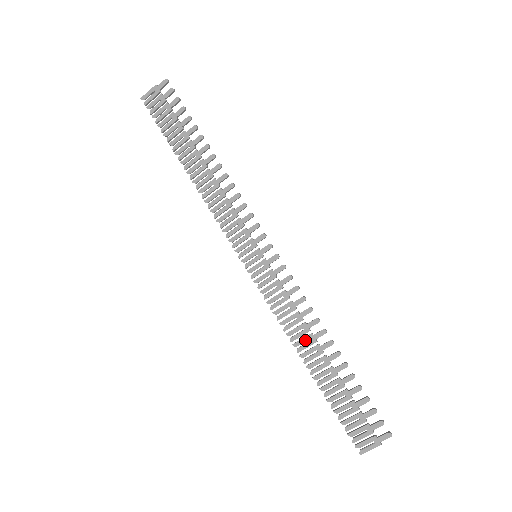
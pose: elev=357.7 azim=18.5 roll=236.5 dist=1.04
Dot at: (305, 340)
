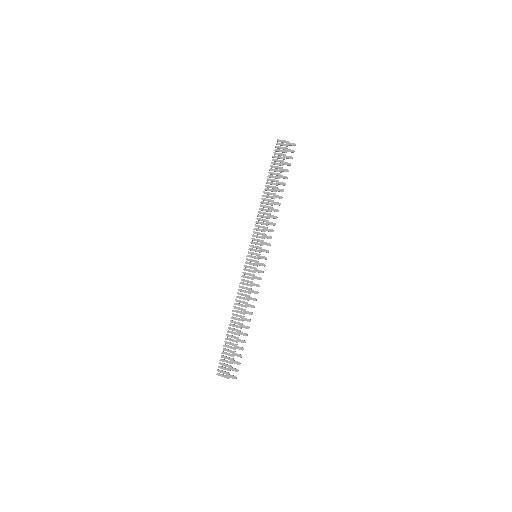
Dot at: (241, 309)
